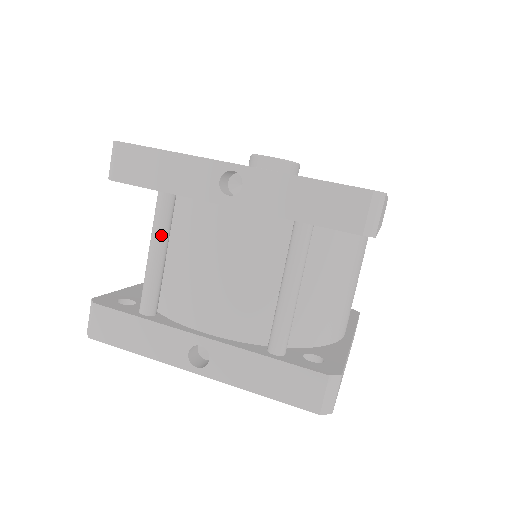
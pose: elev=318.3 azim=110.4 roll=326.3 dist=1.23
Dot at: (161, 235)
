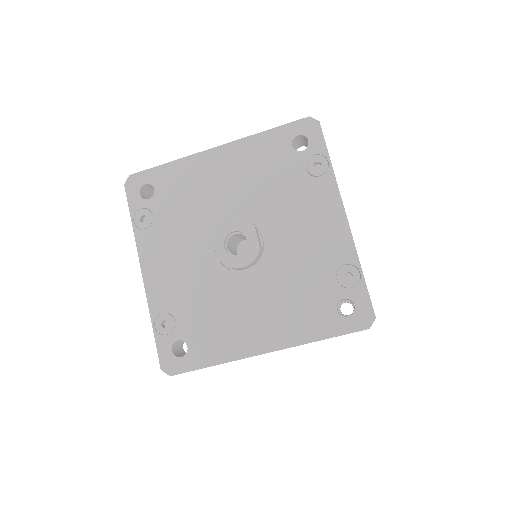
Dot at: occluded
